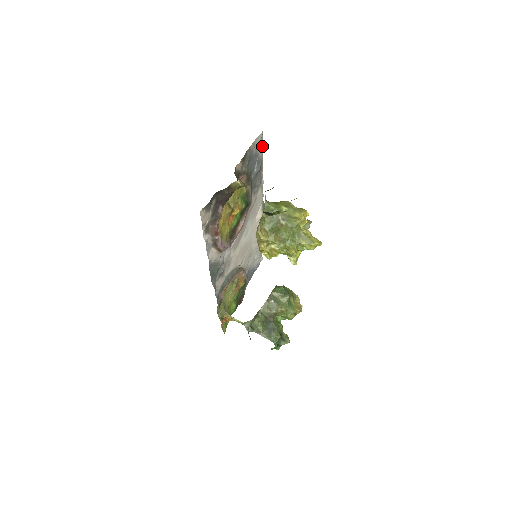
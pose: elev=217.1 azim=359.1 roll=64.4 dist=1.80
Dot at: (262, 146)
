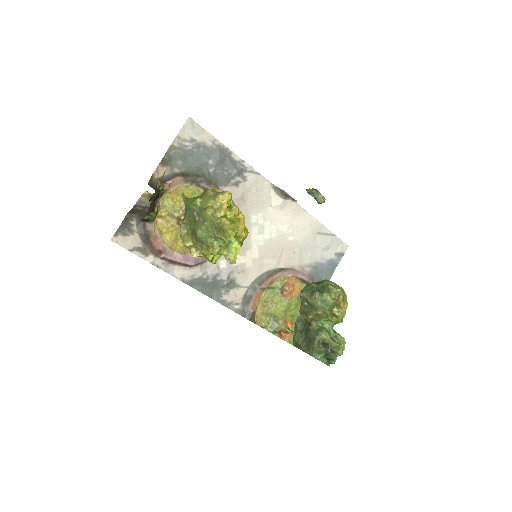
Dot at: (207, 132)
